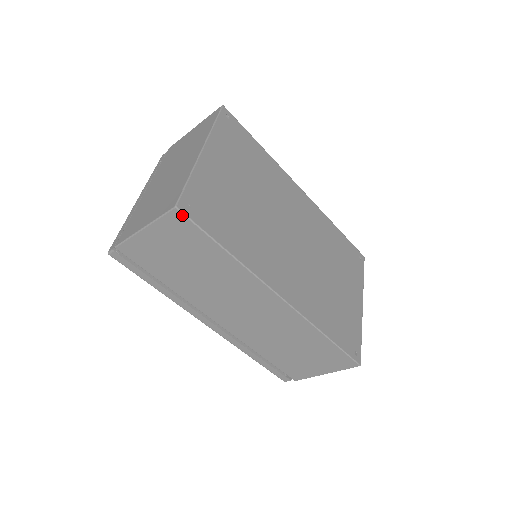
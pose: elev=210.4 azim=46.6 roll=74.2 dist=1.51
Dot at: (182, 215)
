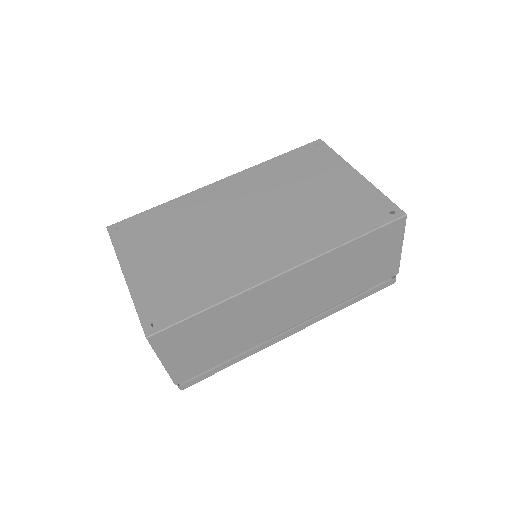
Dot at: (157, 335)
